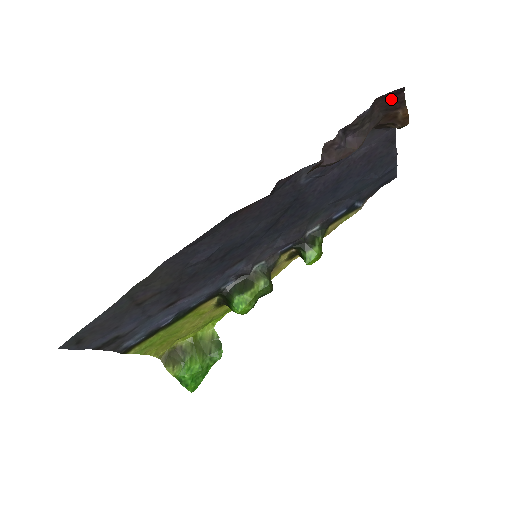
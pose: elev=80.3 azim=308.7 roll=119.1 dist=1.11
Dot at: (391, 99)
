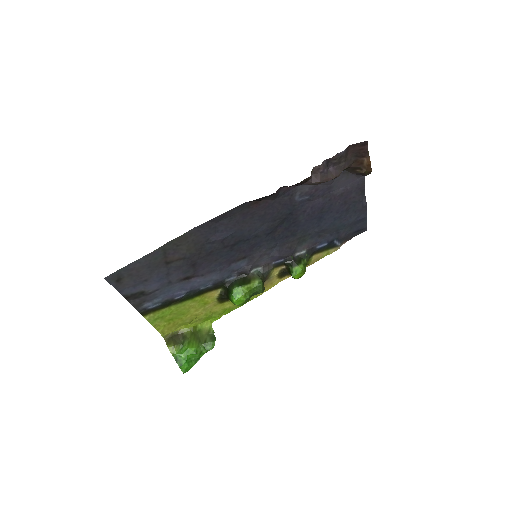
Dot at: (359, 148)
